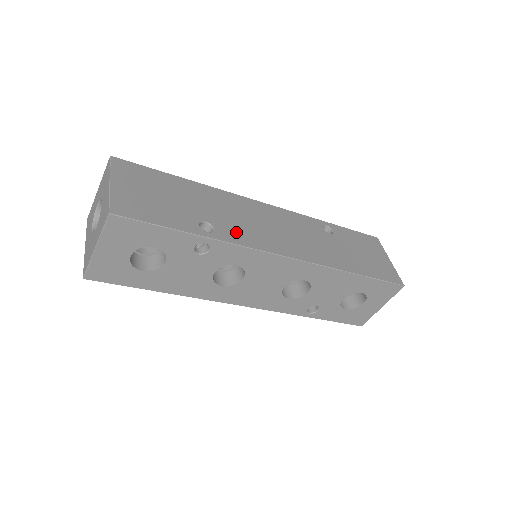
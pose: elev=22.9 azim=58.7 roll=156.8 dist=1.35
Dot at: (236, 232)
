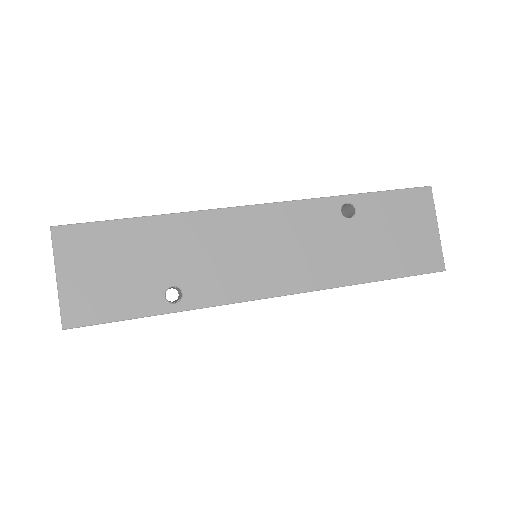
Dot at: (211, 285)
